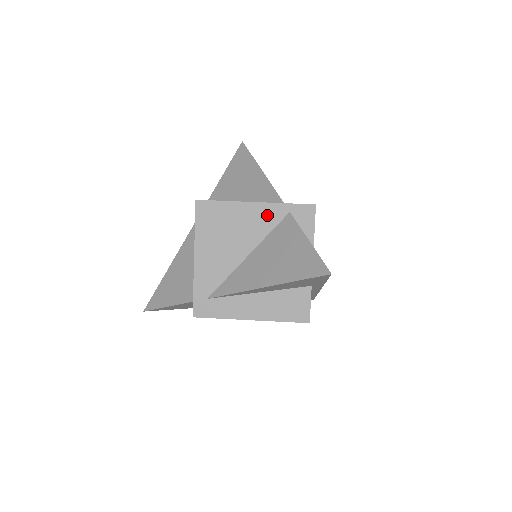
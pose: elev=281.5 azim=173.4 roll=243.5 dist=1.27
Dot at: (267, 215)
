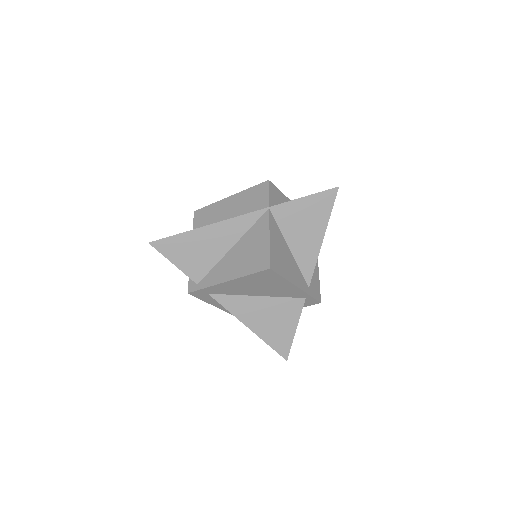
Dot at: (294, 293)
